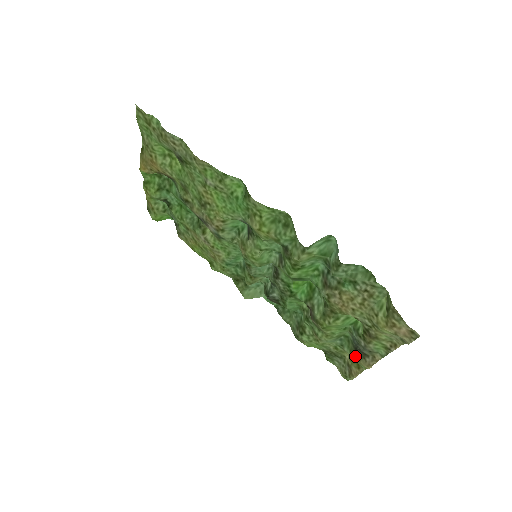
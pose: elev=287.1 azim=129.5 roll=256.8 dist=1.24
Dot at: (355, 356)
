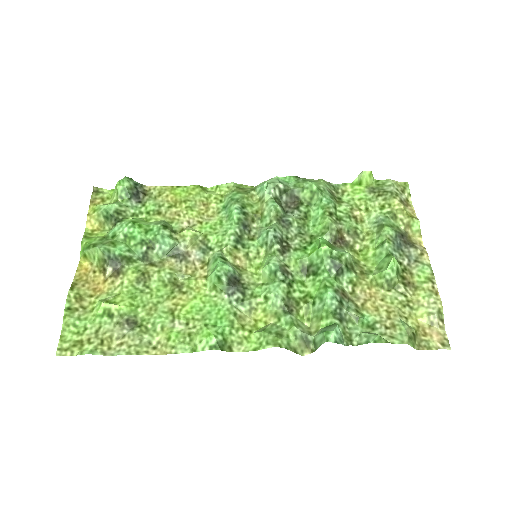
Dot at: (404, 232)
